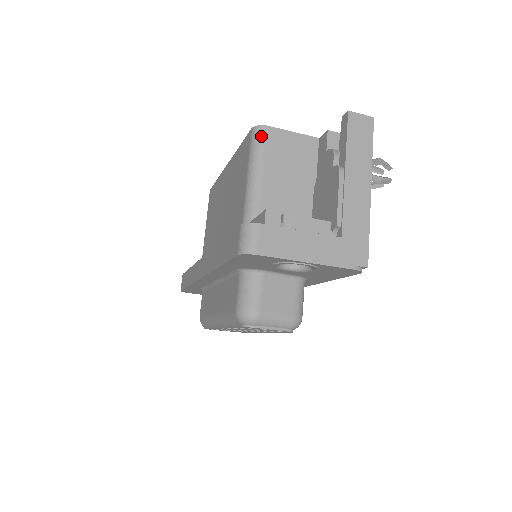
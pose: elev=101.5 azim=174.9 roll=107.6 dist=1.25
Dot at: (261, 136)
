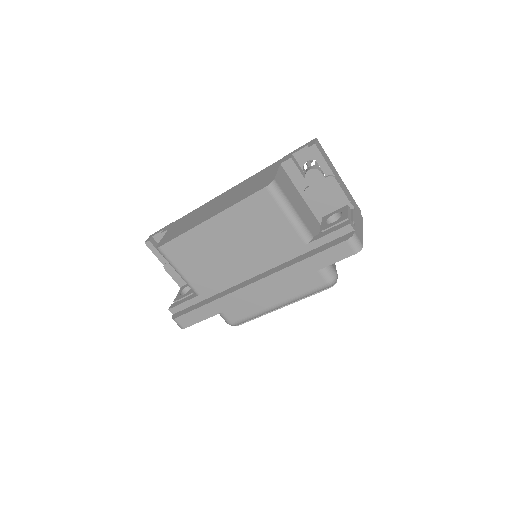
Dot at: (278, 188)
